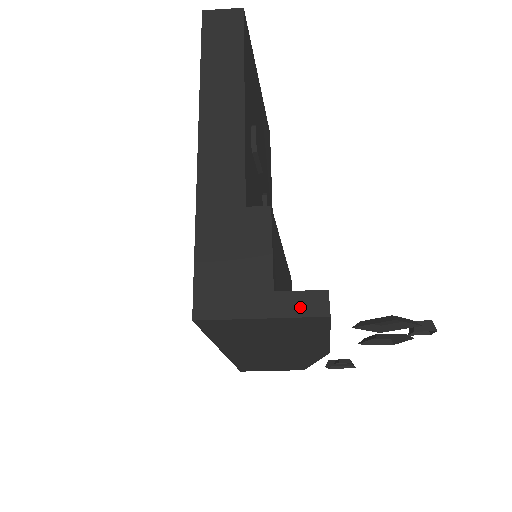
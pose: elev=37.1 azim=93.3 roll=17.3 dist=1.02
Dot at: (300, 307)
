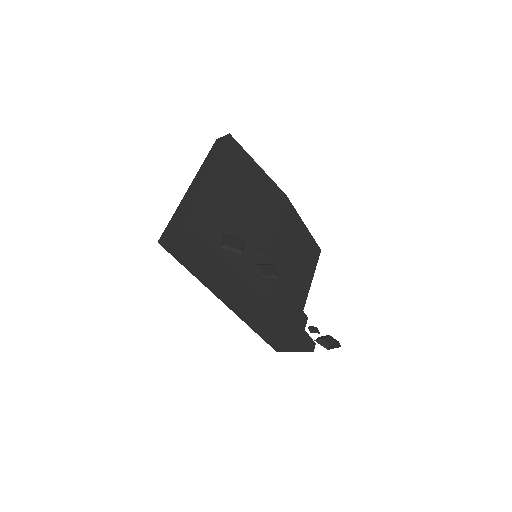
Dot at: (188, 231)
